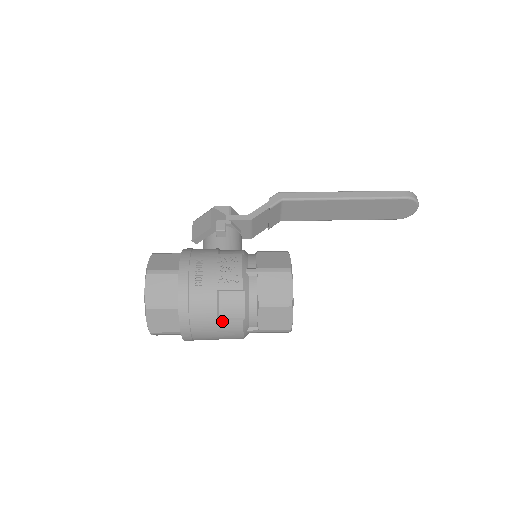
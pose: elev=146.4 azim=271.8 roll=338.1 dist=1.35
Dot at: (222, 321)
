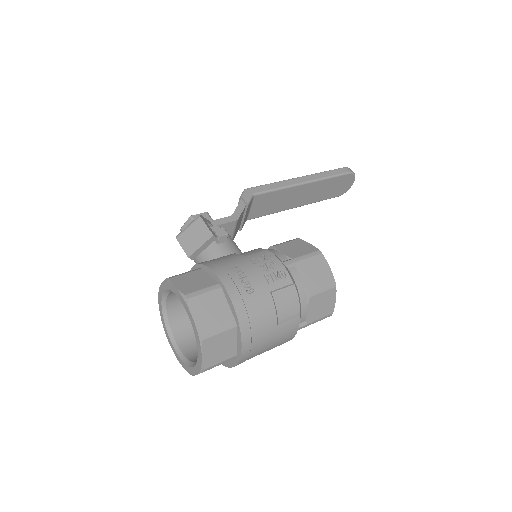
Dot at: (281, 324)
